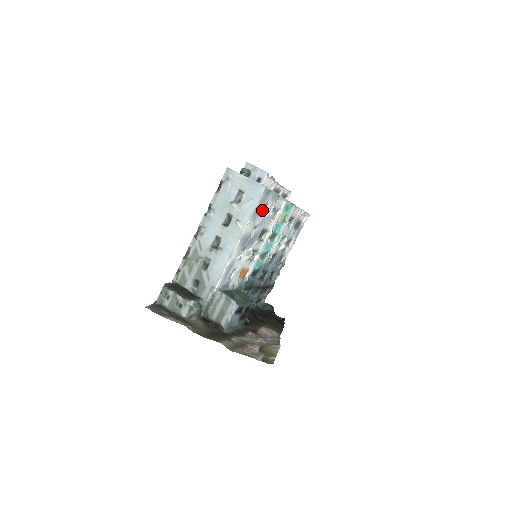
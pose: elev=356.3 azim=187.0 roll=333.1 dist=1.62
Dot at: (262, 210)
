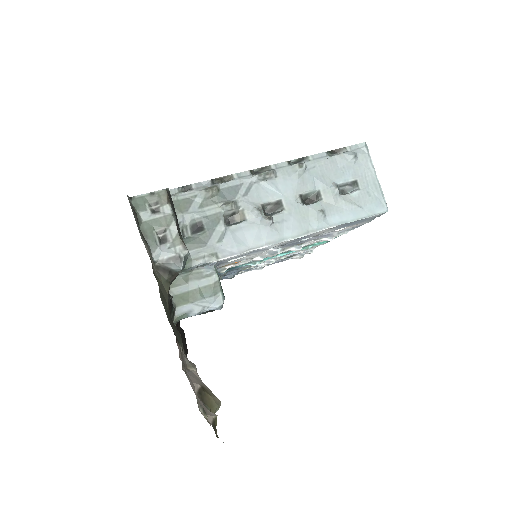
Dot at: (345, 226)
